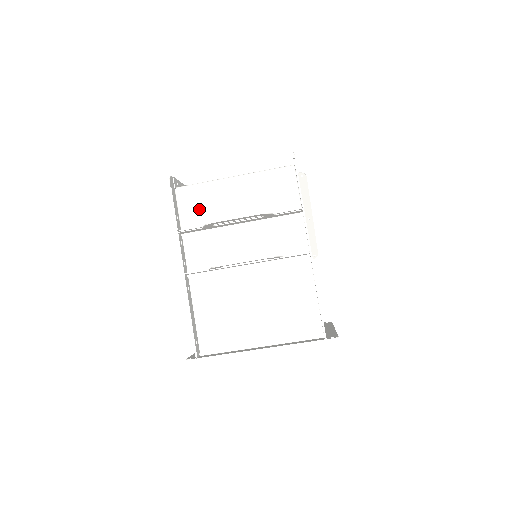
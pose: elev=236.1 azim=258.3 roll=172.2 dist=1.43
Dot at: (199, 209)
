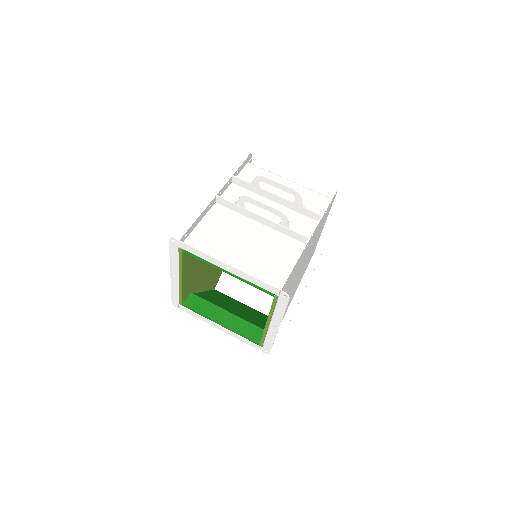
Dot at: occluded
